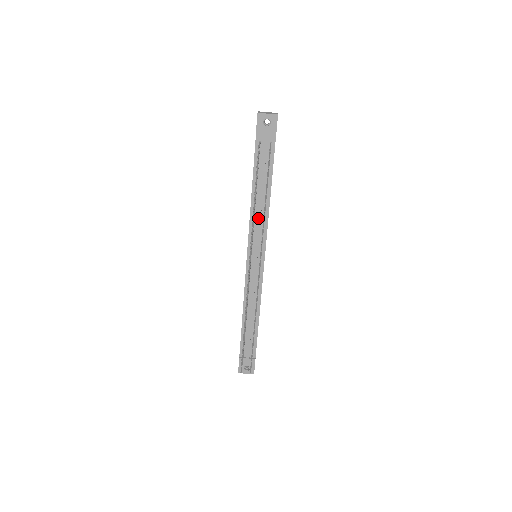
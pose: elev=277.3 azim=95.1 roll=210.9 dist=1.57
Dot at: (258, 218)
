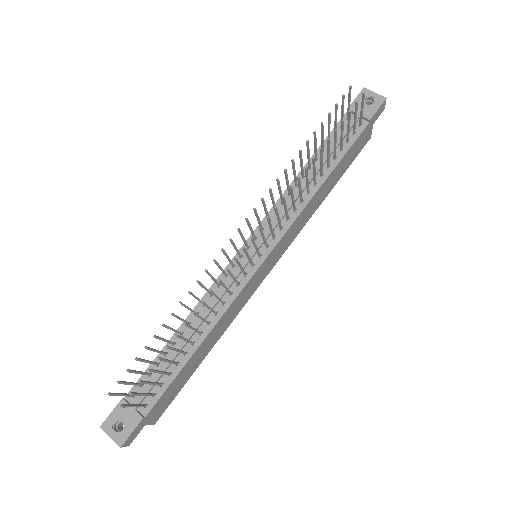
Dot at: occluded
